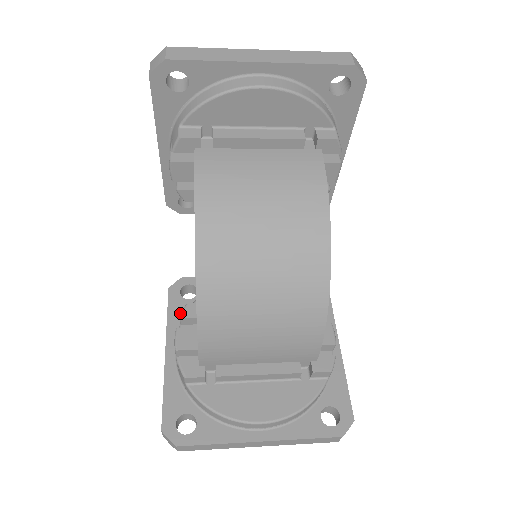
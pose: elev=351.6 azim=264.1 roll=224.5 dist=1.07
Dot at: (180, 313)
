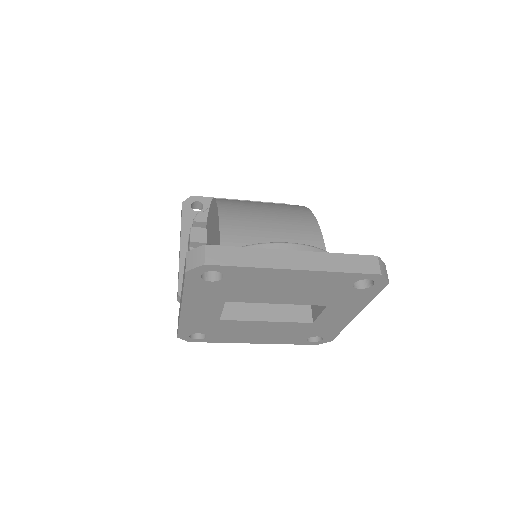
Dot at: occluded
